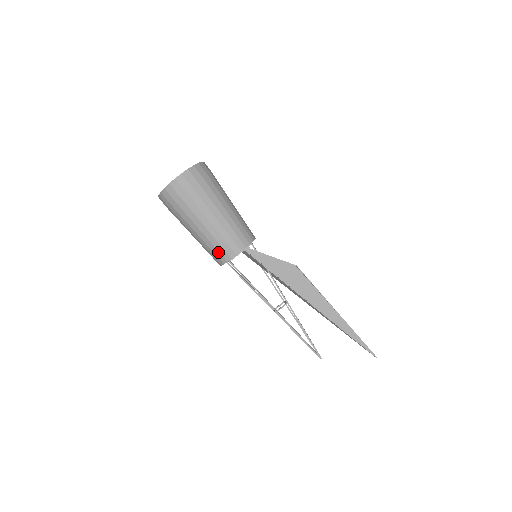
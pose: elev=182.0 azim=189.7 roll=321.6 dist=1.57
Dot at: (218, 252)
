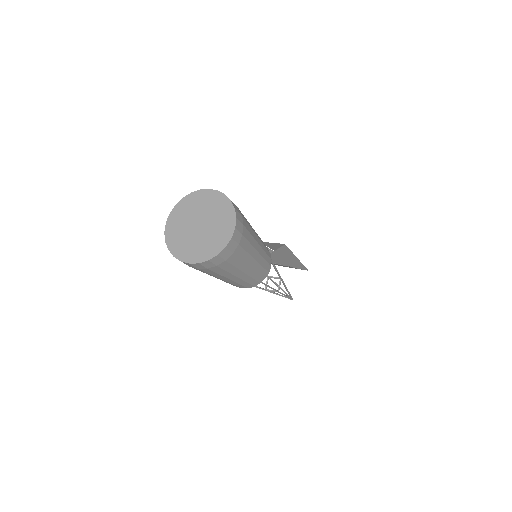
Dot at: (255, 281)
